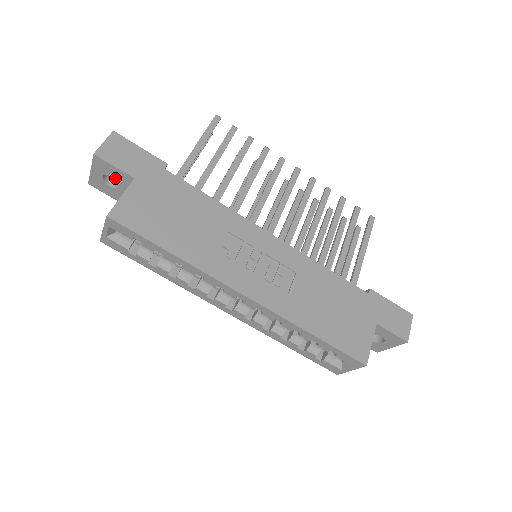
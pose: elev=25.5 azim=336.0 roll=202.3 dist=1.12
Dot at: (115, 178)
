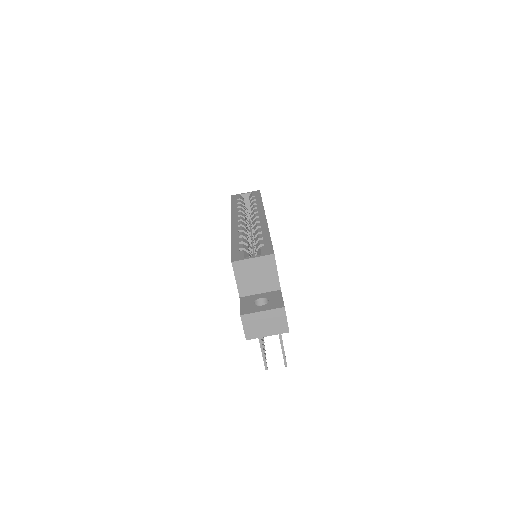
Dot at: occluded
